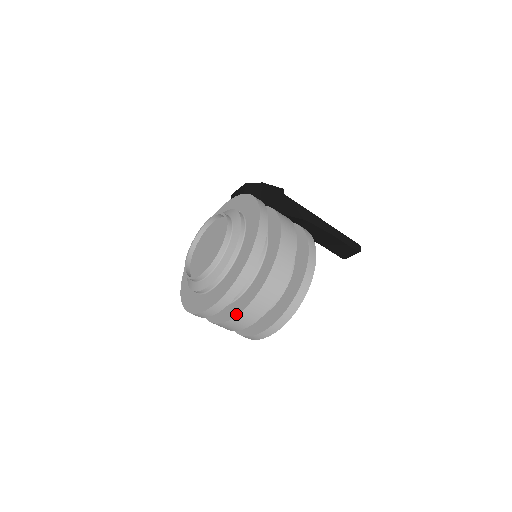
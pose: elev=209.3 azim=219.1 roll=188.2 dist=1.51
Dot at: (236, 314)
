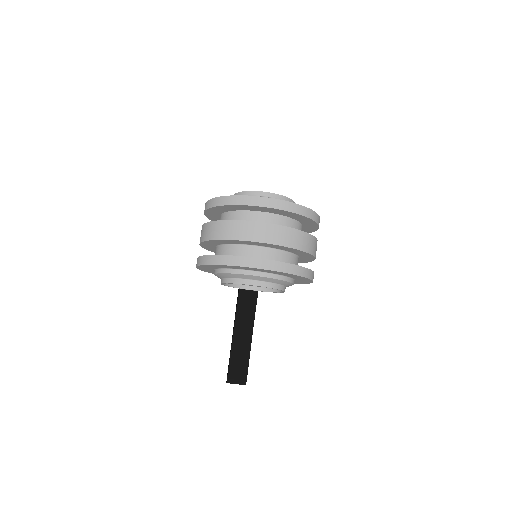
Dot at: occluded
